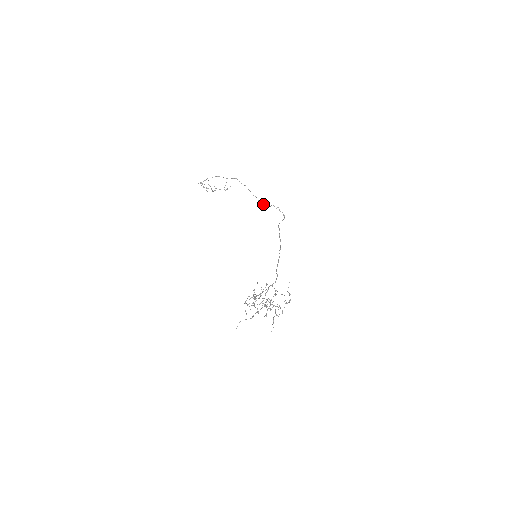
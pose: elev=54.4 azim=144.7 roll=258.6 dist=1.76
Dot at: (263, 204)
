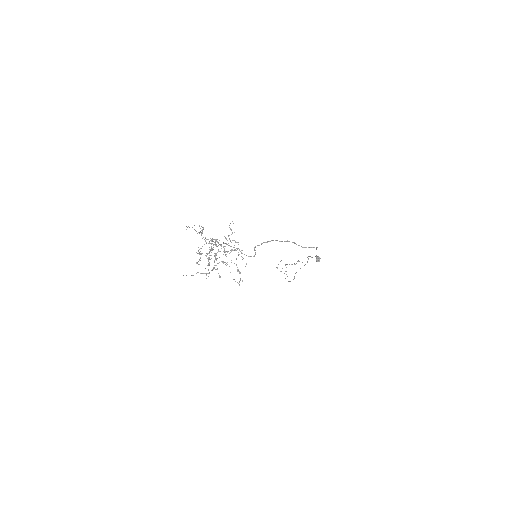
Dot at: occluded
